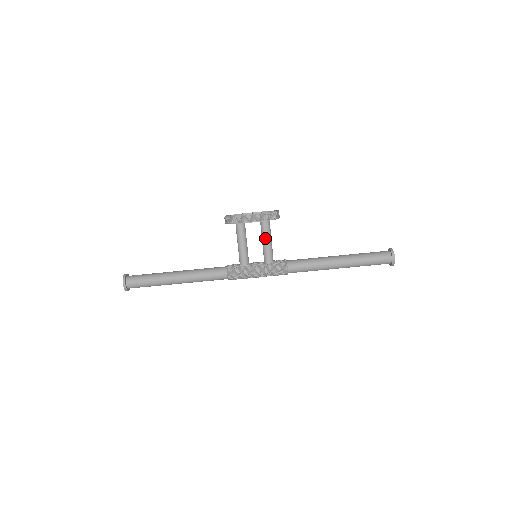
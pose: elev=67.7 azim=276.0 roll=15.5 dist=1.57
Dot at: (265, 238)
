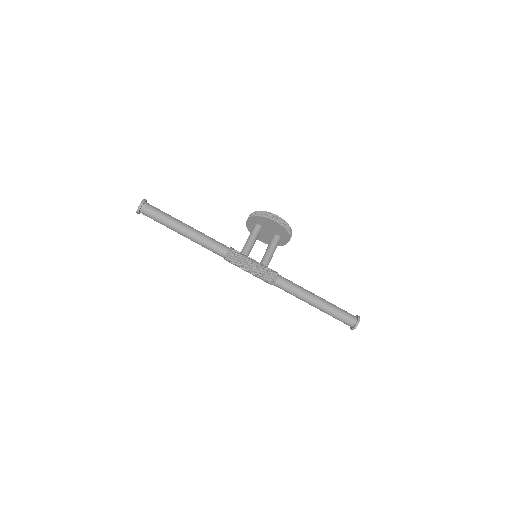
Dot at: (272, 247)
